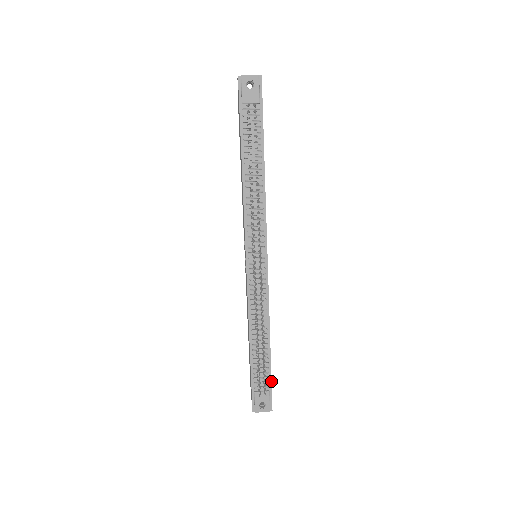
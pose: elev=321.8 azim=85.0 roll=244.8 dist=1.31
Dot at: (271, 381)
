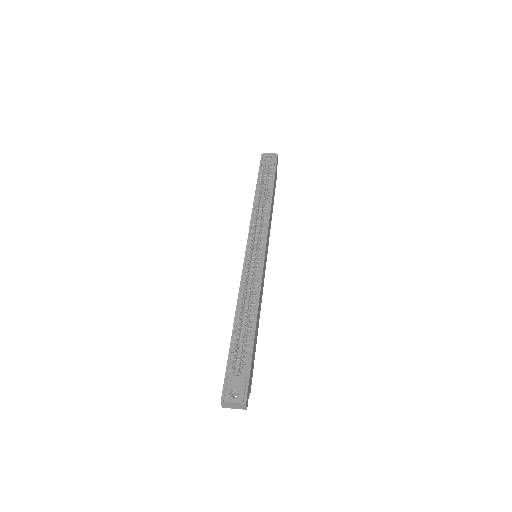
Dot at: (250, 366)
